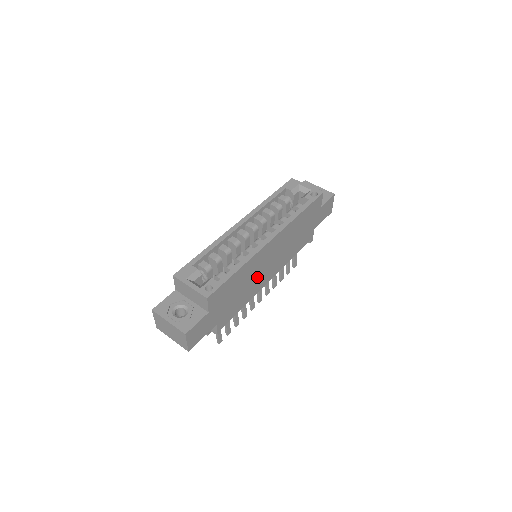
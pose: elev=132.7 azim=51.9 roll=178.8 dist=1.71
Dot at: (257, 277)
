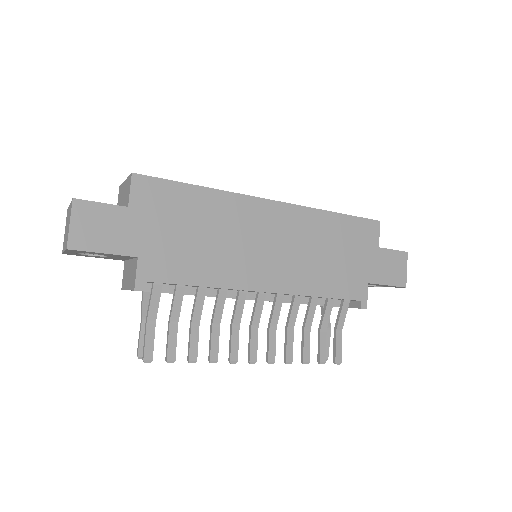
Dot at: (238, 250)
